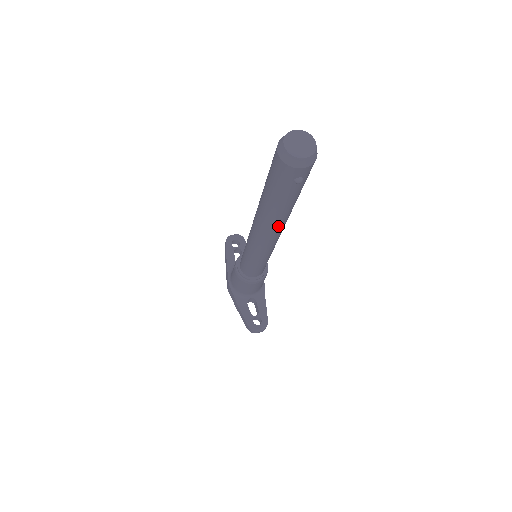
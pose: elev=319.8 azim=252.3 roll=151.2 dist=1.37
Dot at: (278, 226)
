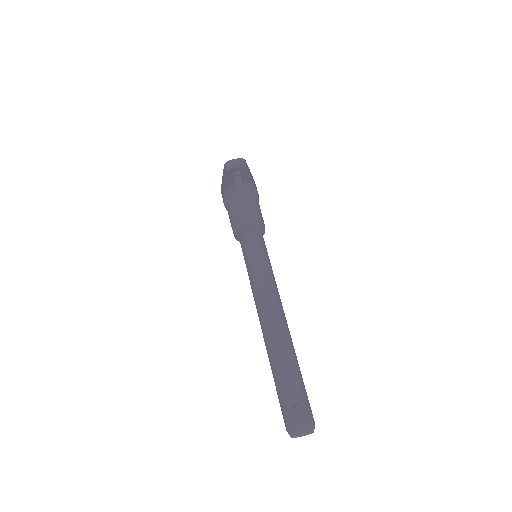
Dot at: occluded
